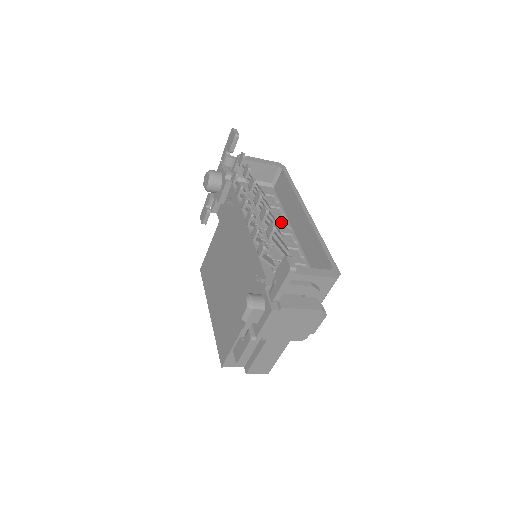
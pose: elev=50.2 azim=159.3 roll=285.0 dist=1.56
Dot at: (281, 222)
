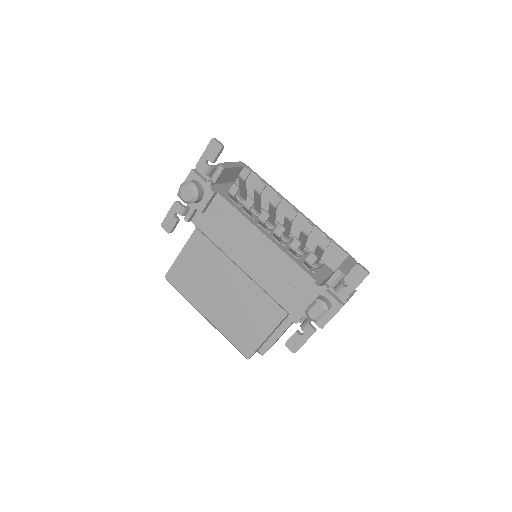
Dot at: occluded
